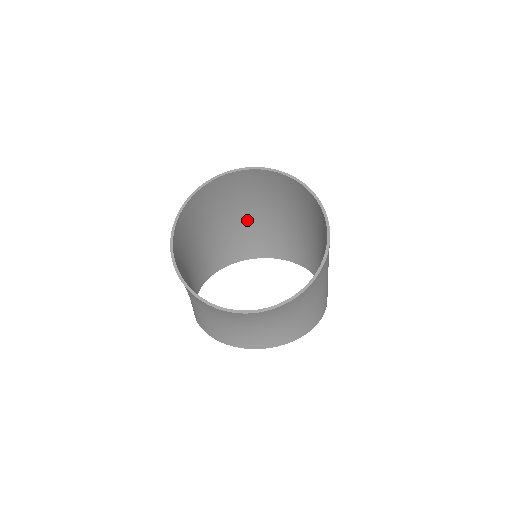
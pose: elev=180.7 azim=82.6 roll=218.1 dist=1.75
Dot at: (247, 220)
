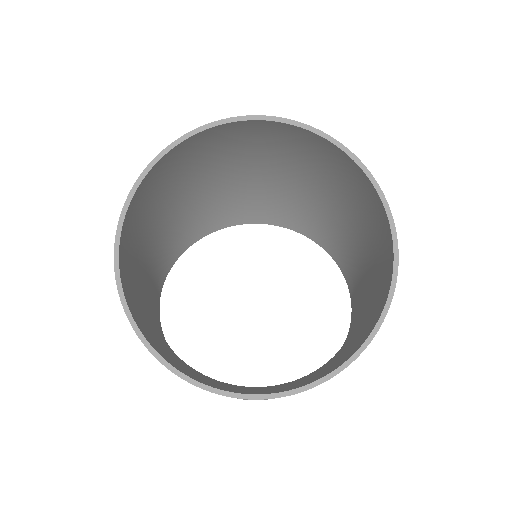
Dot at: (233, 180)
